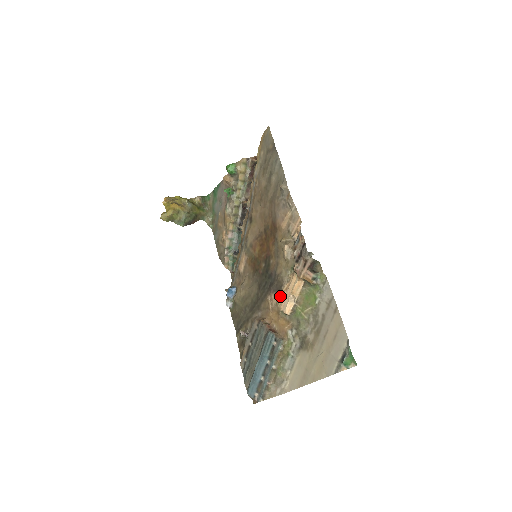
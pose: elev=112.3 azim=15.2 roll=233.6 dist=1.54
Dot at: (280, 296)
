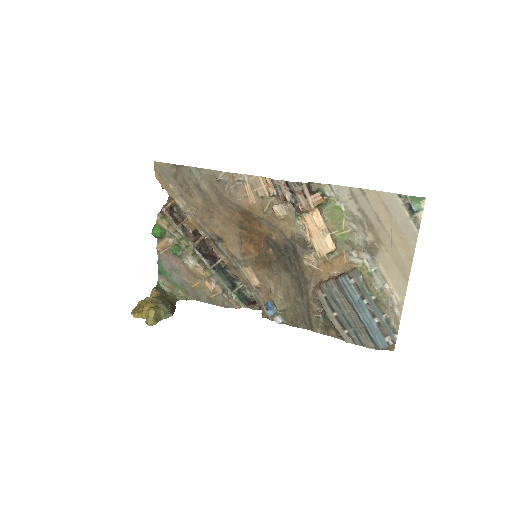
Dot at: (312, 248)
